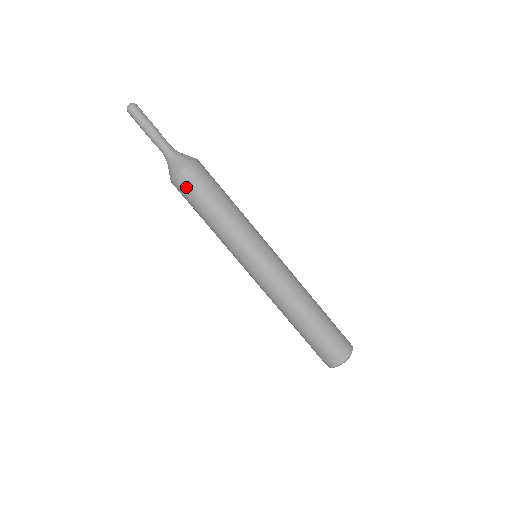
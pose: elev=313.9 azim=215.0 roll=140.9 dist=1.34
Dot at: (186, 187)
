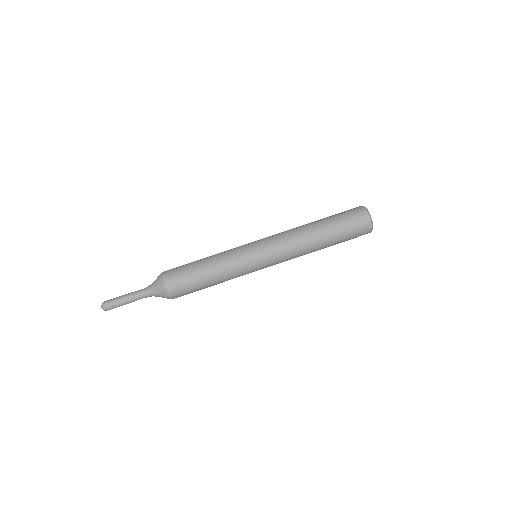
Dot at: (180, 291)
